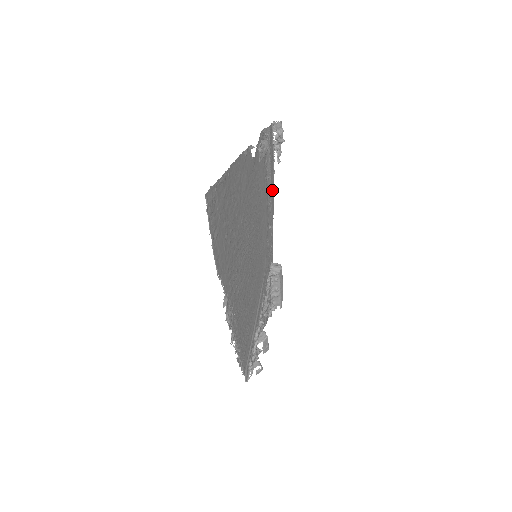
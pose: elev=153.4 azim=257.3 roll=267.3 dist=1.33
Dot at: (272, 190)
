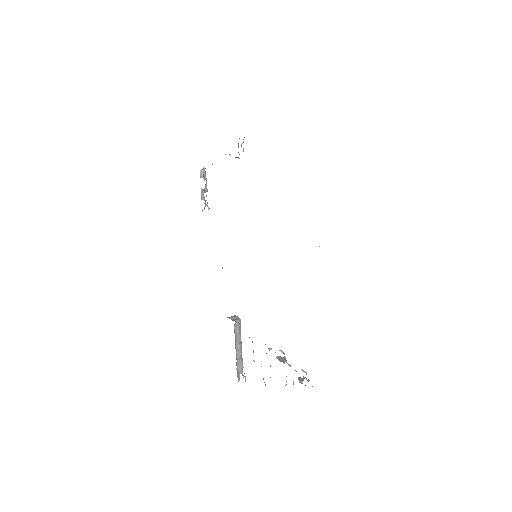
Dot at: occluded
